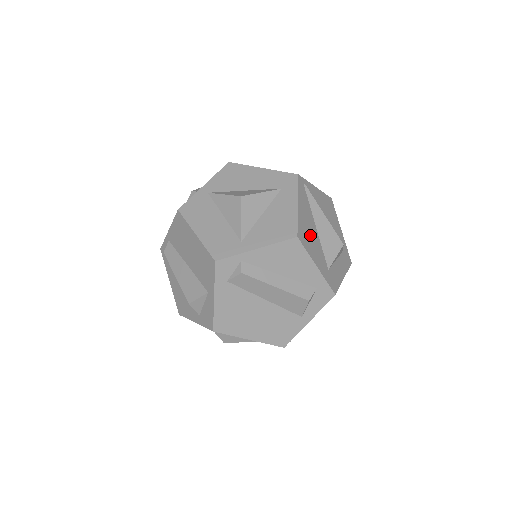
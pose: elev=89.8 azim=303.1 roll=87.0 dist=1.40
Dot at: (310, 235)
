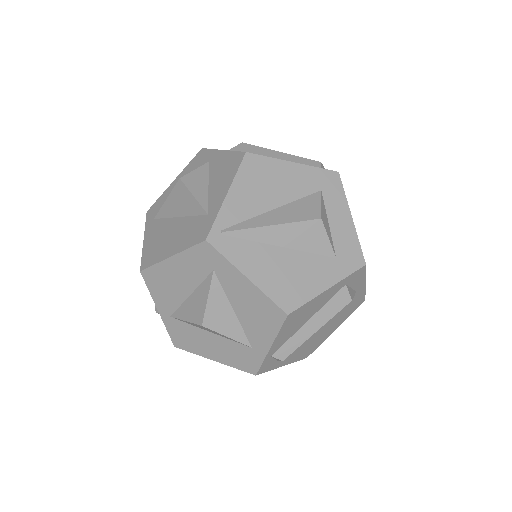
Dot at: (289, 275)
